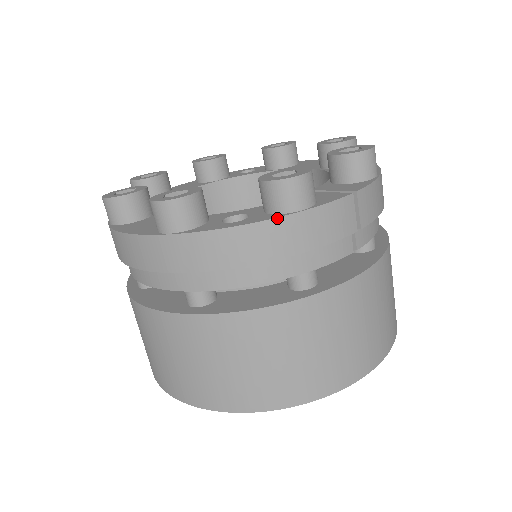
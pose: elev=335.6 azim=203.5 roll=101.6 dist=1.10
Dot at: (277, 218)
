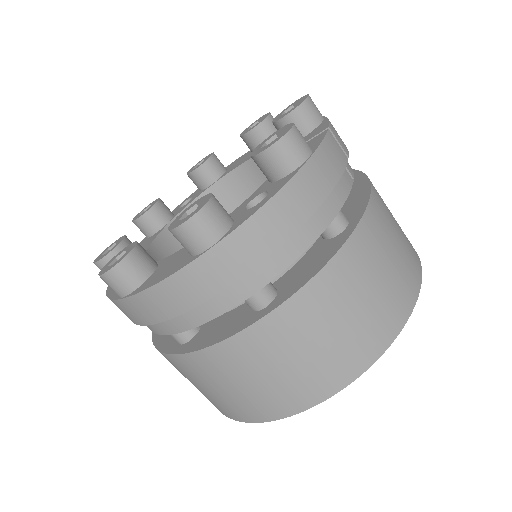
Dot at: (297, 173)
